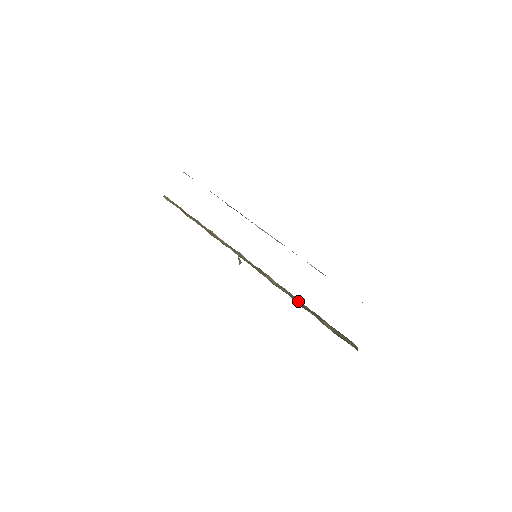
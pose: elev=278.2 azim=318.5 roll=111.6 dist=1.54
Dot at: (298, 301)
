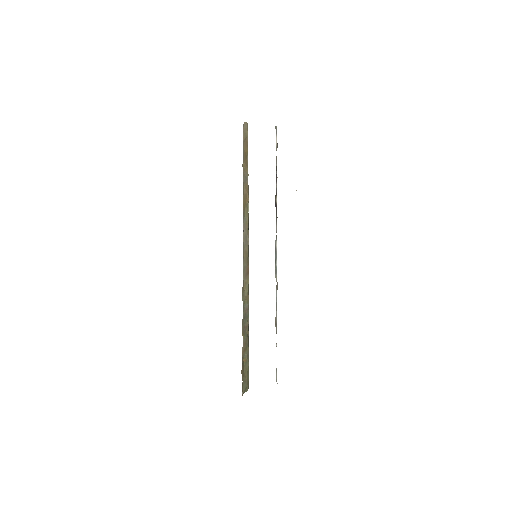
Dot at: (247, 320)
